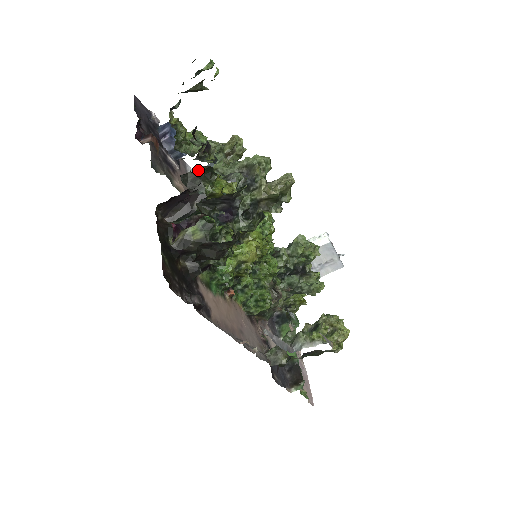
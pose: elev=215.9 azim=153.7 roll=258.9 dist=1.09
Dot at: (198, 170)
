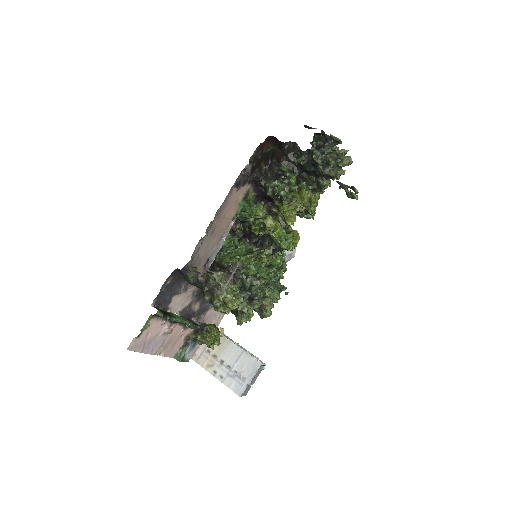
Dot at: (312, 176)
